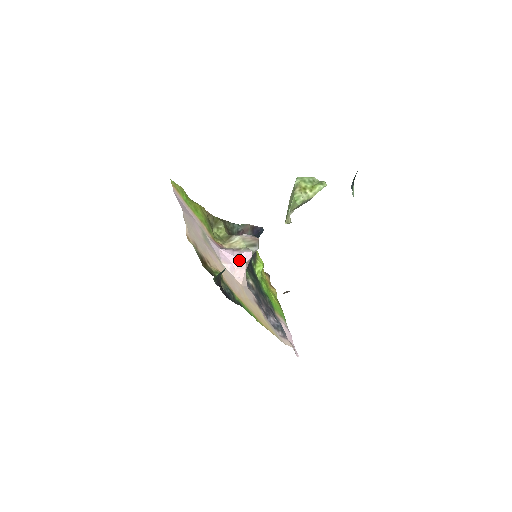
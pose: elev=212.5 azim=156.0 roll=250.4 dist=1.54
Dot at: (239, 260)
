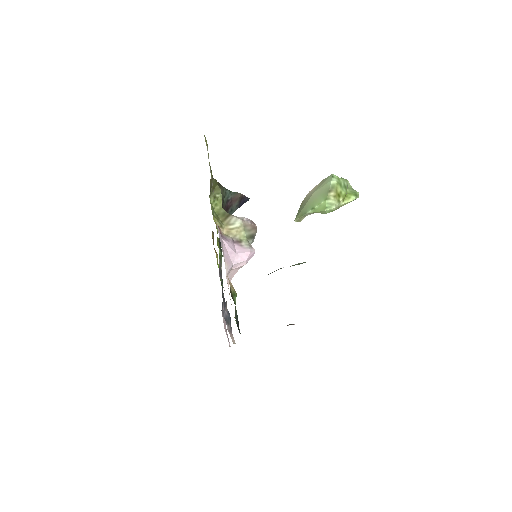
Dot at: (241, 261)
